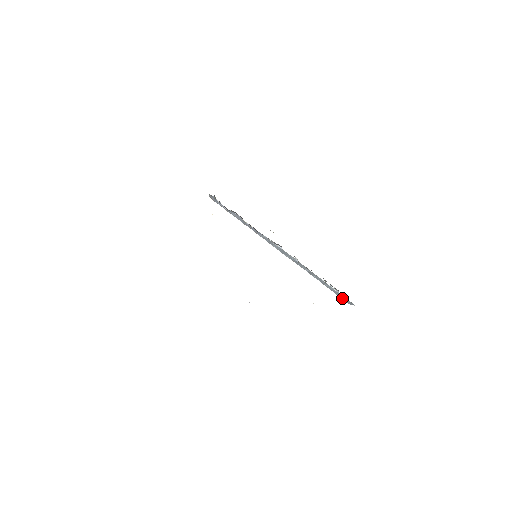
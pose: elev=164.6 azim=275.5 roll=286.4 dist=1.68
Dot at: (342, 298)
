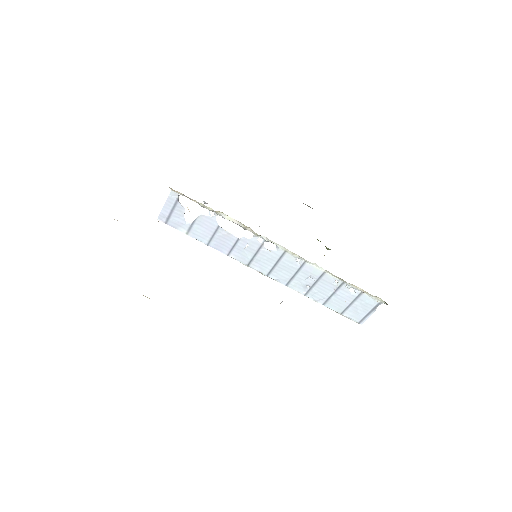
Dot at: (353, 315)
